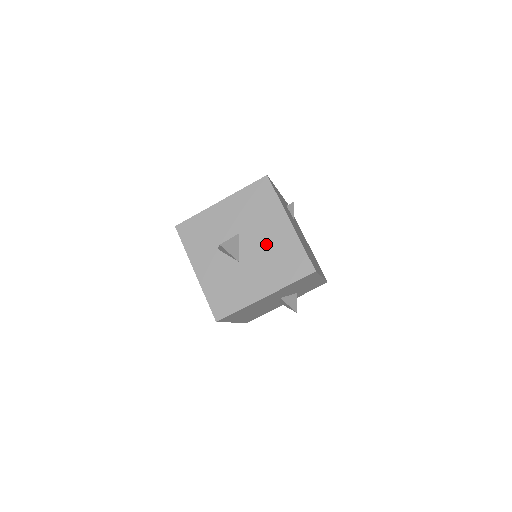
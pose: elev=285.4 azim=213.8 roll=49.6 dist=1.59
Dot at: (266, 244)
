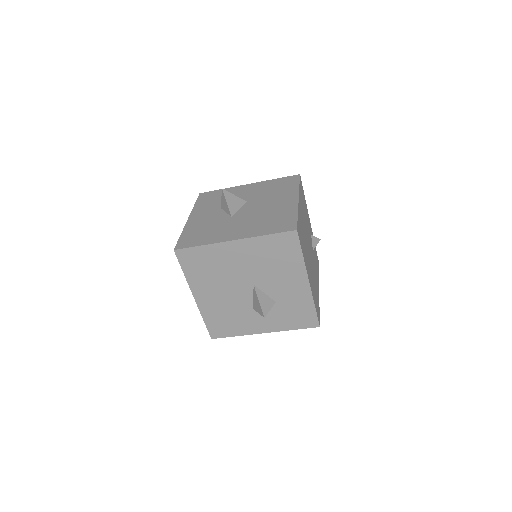
Dot at: (265, 209)
